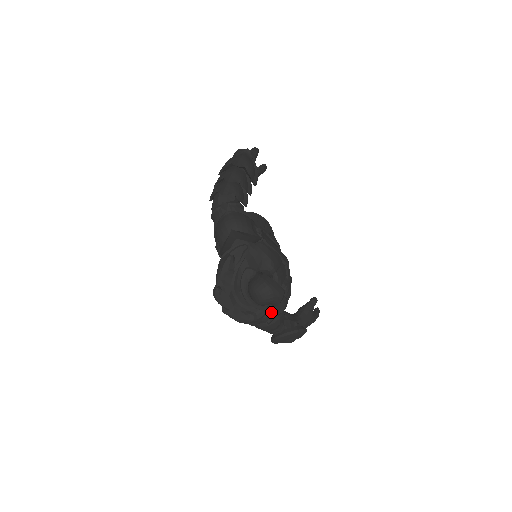
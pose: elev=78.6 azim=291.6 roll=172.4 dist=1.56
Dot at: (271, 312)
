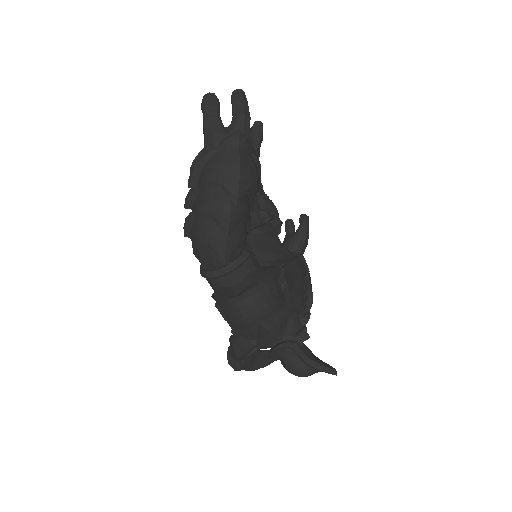
Dot at: occluded
